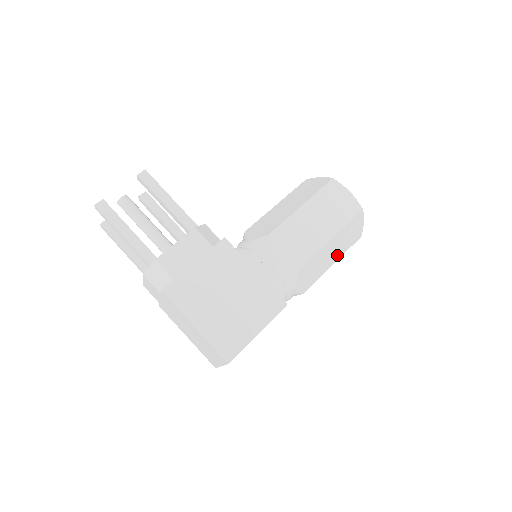
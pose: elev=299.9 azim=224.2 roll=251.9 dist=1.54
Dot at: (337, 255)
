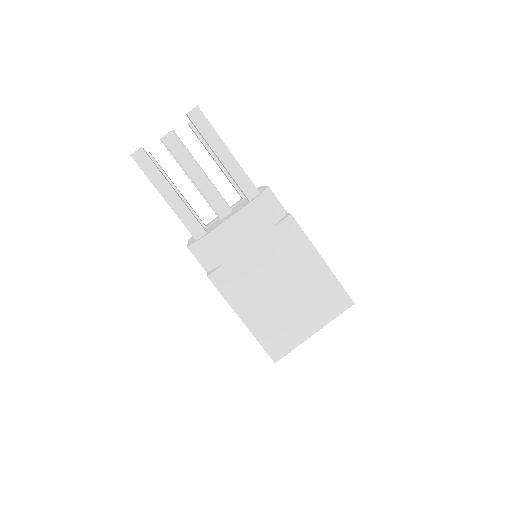
Dot at: occluded
